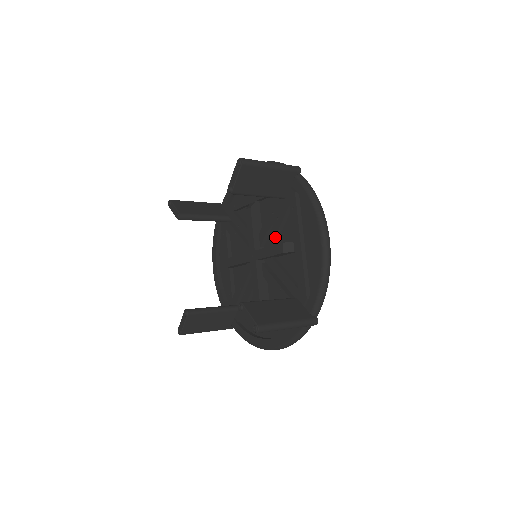
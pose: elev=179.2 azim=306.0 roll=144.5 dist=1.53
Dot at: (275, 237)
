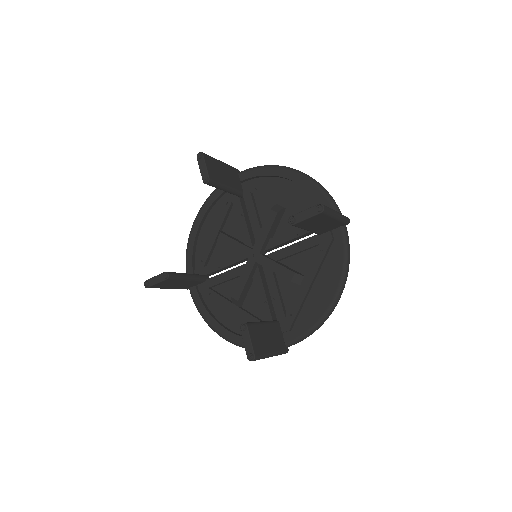
Dot at: (259, 224)
